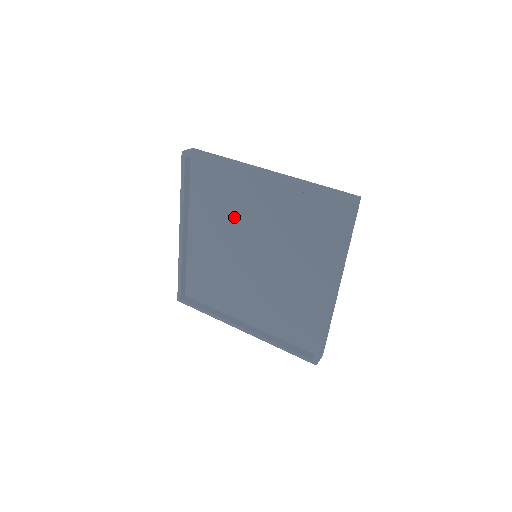
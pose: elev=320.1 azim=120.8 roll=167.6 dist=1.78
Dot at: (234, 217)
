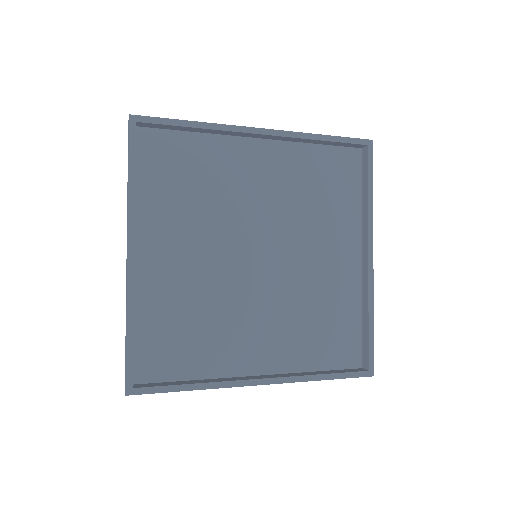
Dot at: (218, 205)
